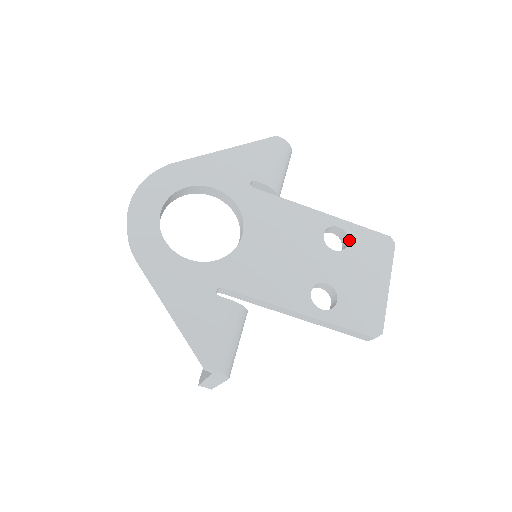
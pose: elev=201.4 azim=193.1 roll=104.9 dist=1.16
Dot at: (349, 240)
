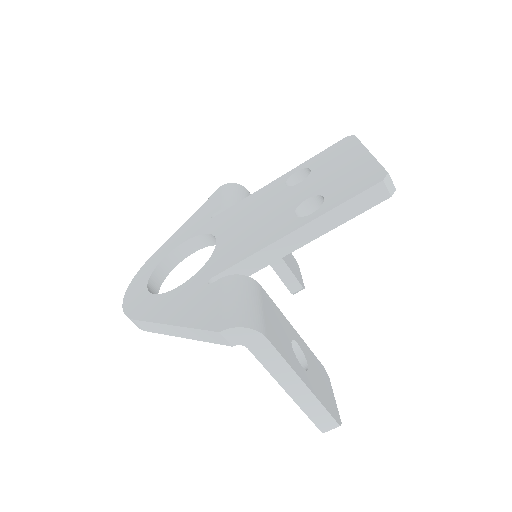
Dot at: (310, 168)
